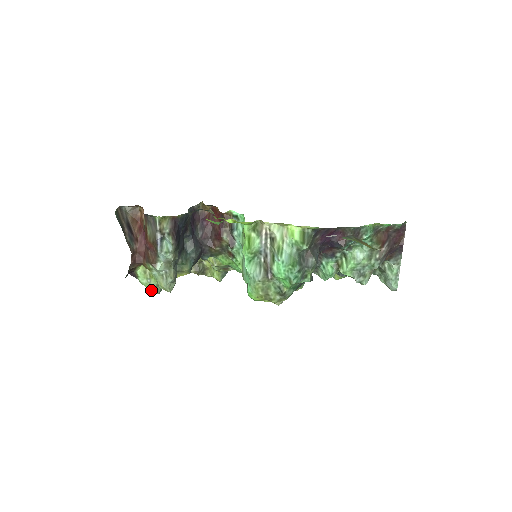
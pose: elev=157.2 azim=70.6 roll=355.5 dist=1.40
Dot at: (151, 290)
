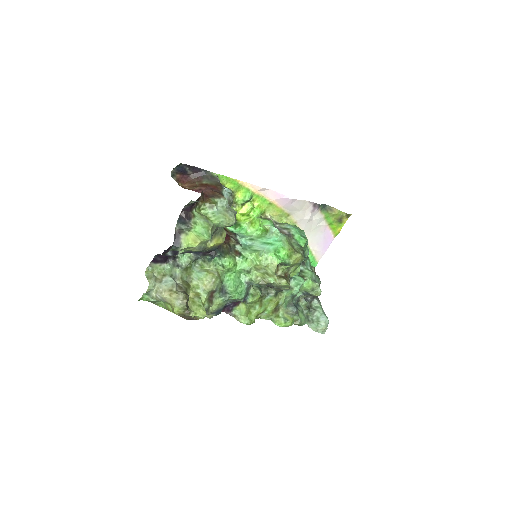
Dot at: (206, 232)
